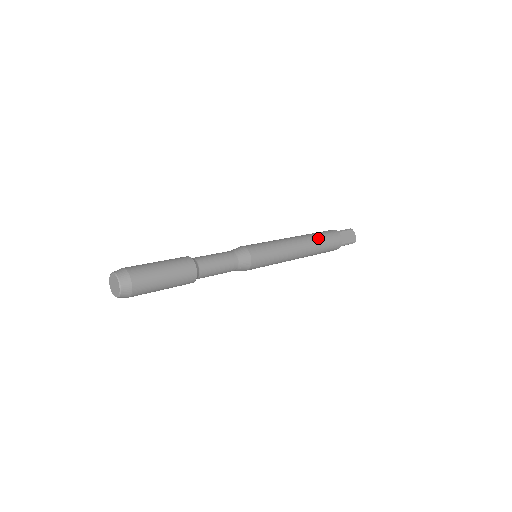
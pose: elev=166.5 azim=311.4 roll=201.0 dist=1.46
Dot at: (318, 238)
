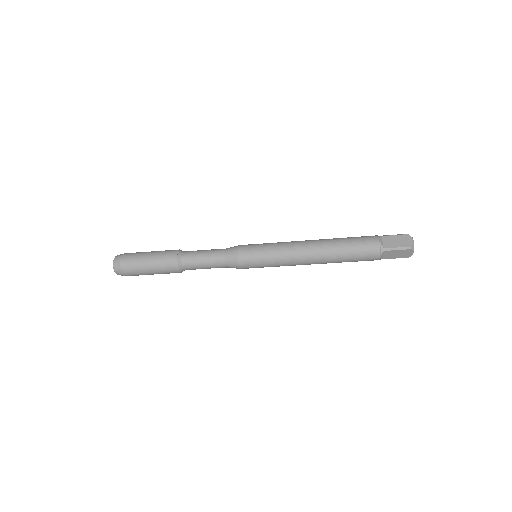
Dot at: (339, 240)
